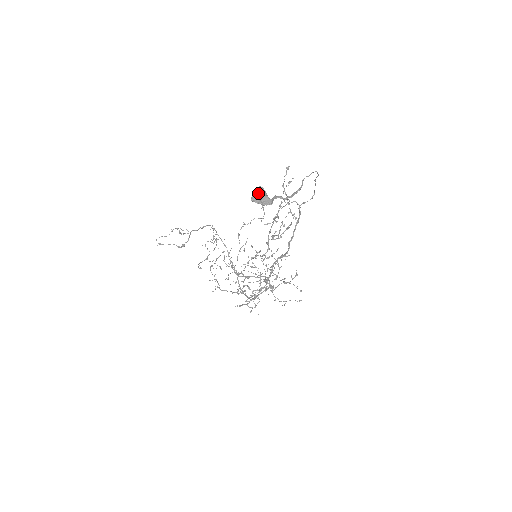
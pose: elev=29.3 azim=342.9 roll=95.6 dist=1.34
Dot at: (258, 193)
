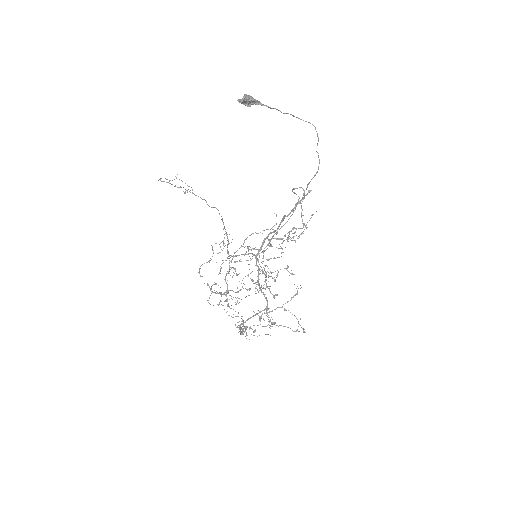
Dot at: (244, 94)
